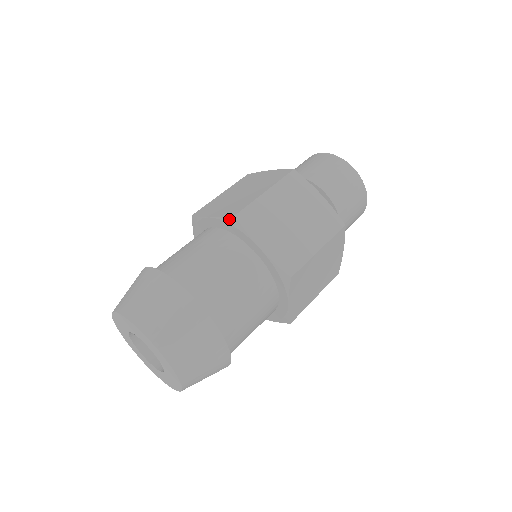
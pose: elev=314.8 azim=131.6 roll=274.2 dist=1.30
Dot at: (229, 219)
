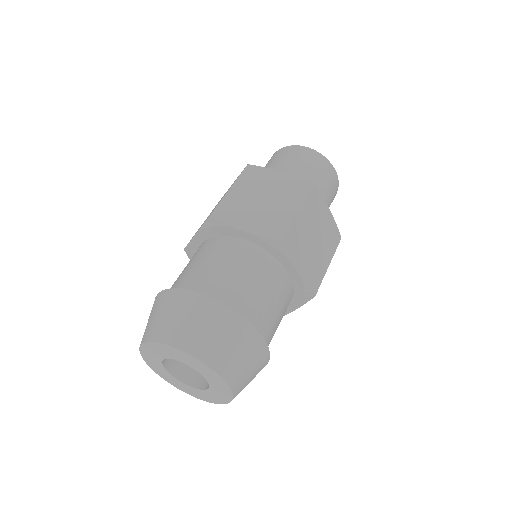
Dot at: (207, 223)
